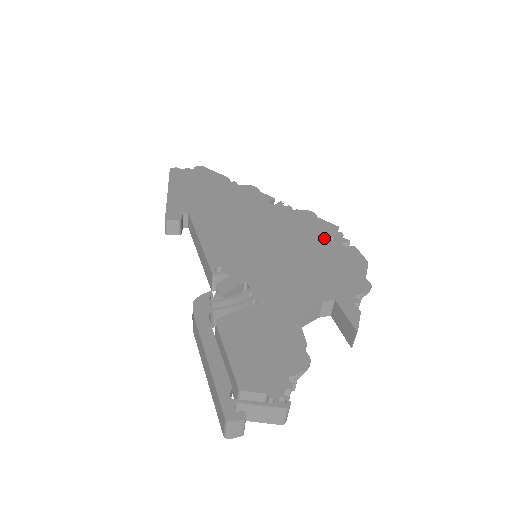
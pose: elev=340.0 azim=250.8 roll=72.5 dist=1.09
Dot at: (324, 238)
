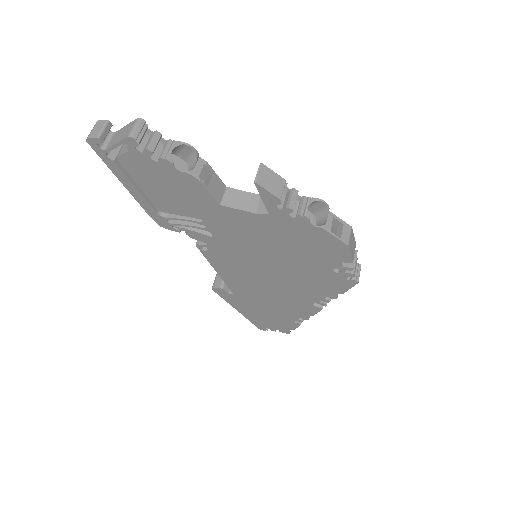
Dot at: occluded
